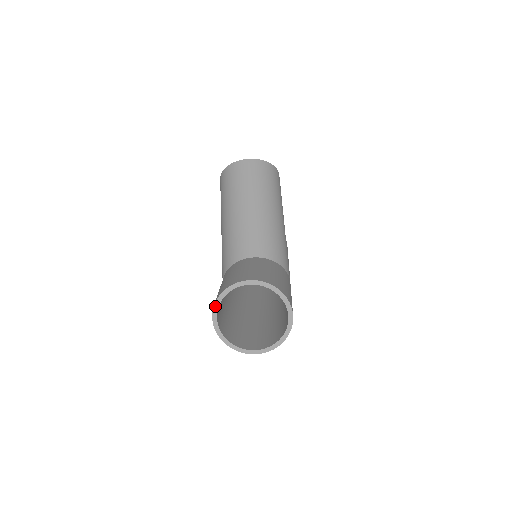
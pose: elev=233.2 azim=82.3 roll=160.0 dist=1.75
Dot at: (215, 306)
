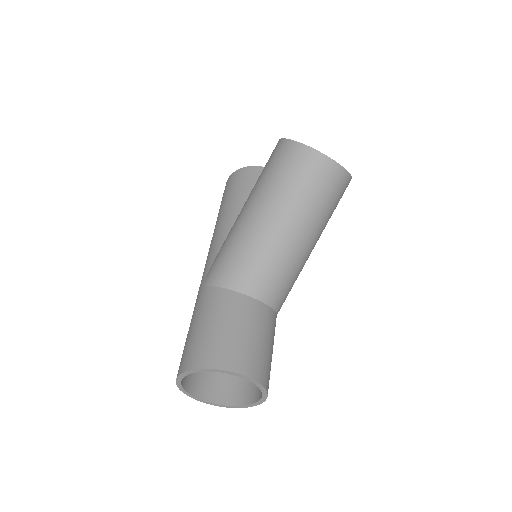
Dot at: (195, 370)
